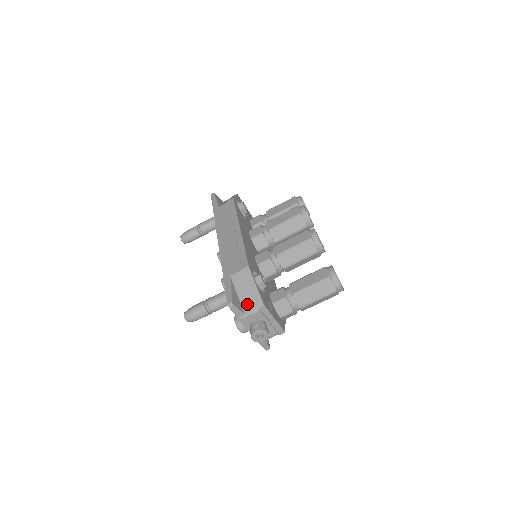
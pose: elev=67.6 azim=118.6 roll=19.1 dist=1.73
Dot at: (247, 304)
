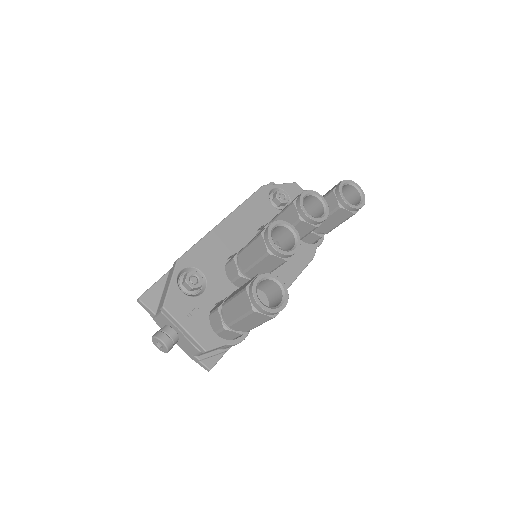
Dot at: occluded
